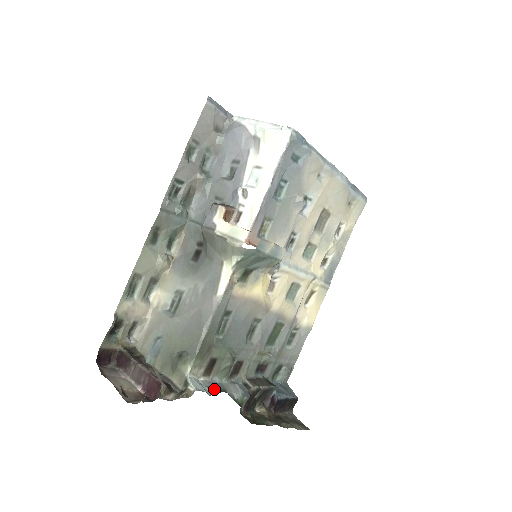
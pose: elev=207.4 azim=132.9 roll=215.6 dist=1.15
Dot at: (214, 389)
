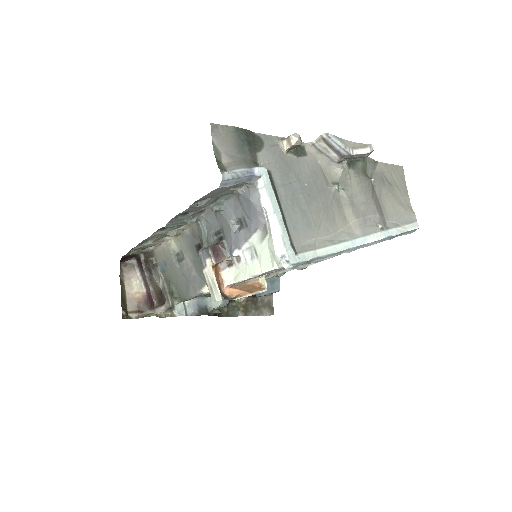
Dot at: (194, 310)
